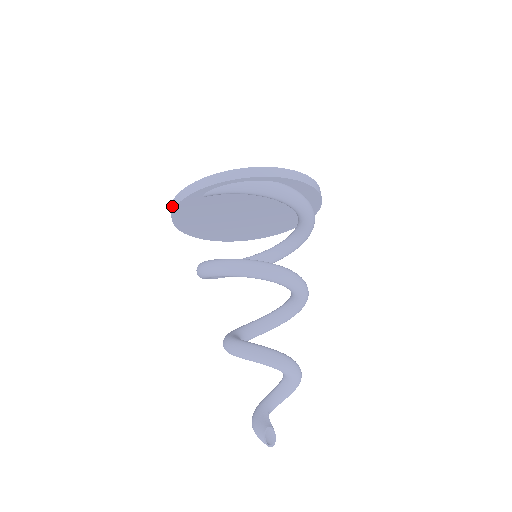
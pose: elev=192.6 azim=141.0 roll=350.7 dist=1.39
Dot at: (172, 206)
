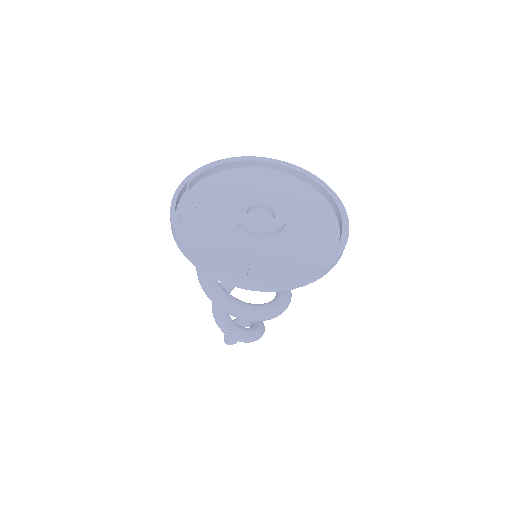
Dot at: occluded
